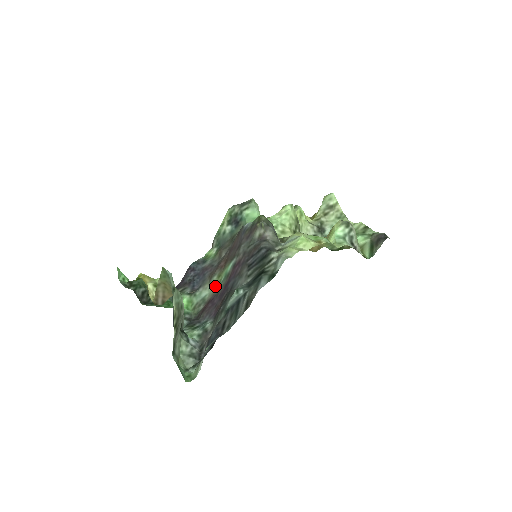
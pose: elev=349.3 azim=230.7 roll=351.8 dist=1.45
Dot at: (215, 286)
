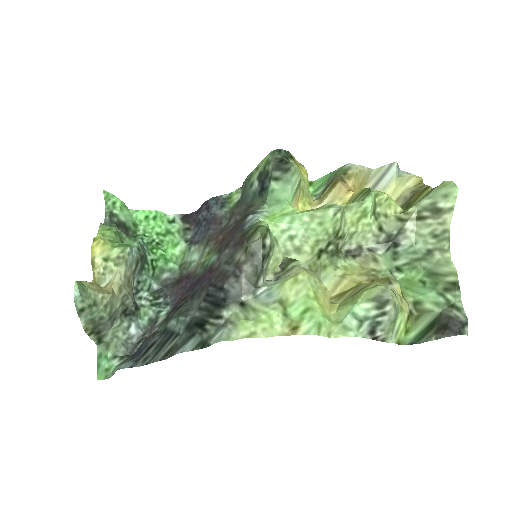
Dot at: (200, 262)
